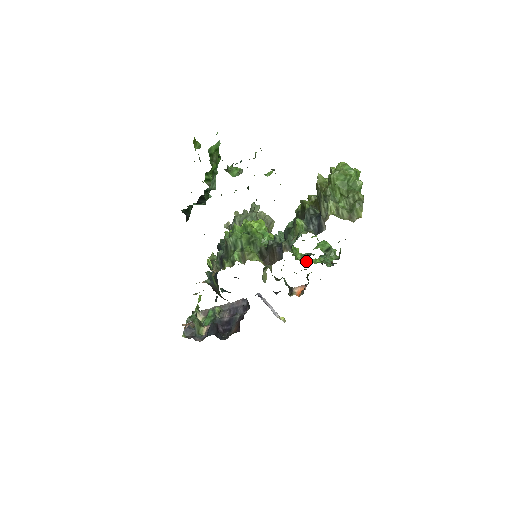
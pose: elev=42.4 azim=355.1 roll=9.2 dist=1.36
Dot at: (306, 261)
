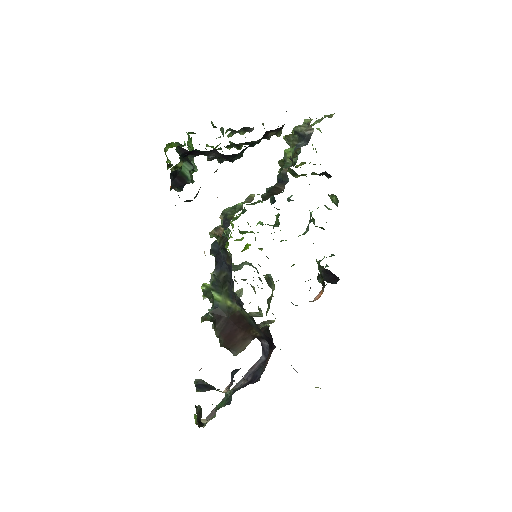
Dot at: occluded
